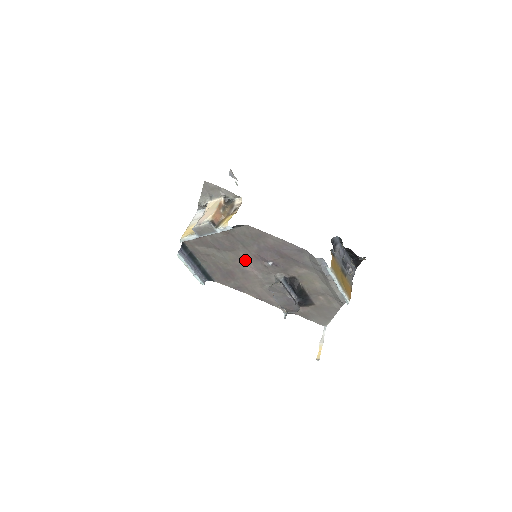
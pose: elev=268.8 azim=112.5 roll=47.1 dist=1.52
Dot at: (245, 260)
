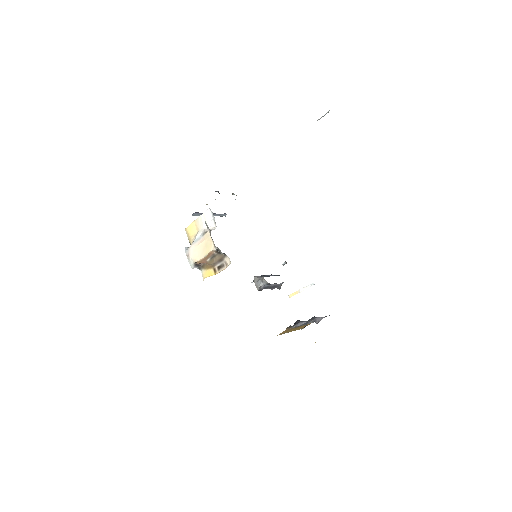
Dot at: occluded
